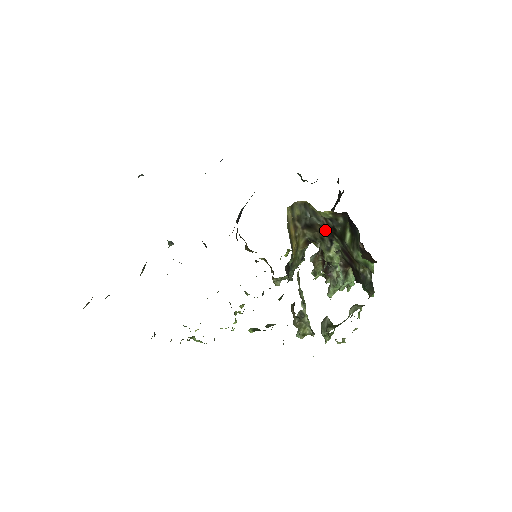
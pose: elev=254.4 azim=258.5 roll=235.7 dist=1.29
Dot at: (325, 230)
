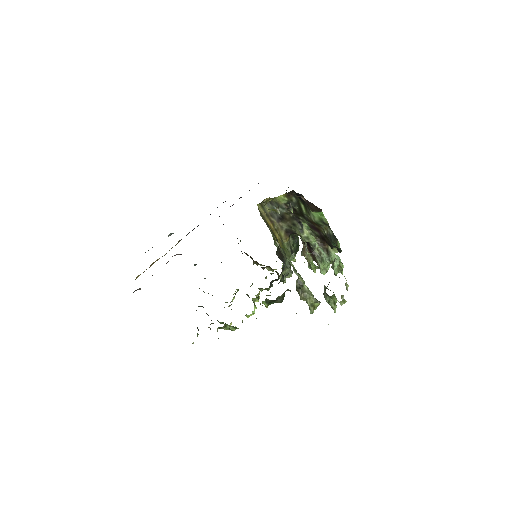
Dot at: (292, 216)
